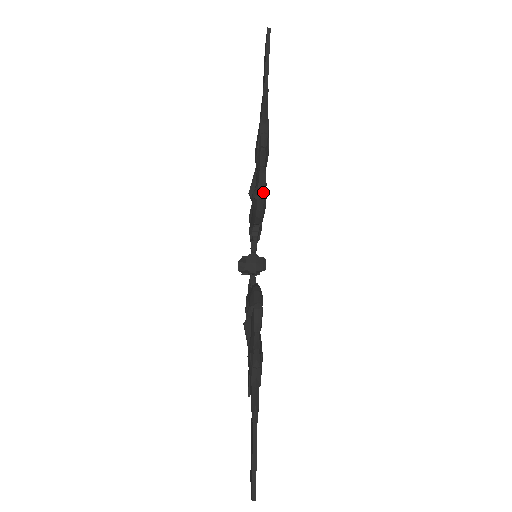
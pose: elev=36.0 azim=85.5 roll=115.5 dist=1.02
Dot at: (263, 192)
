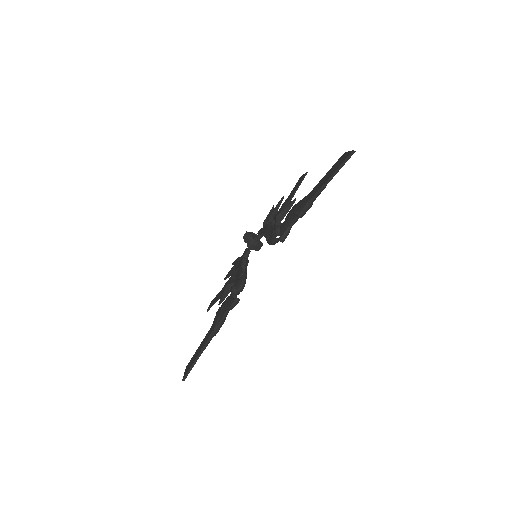
Dot at: occluded
